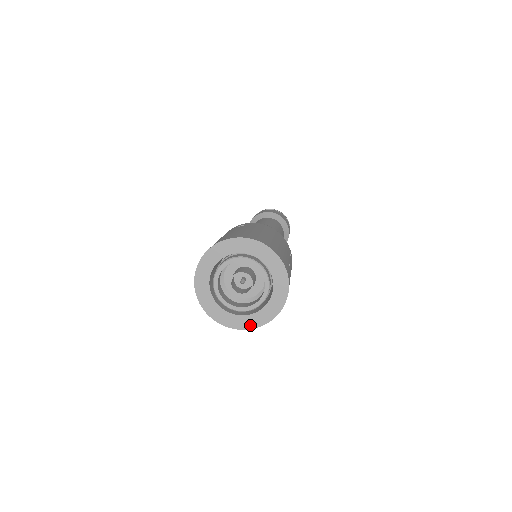
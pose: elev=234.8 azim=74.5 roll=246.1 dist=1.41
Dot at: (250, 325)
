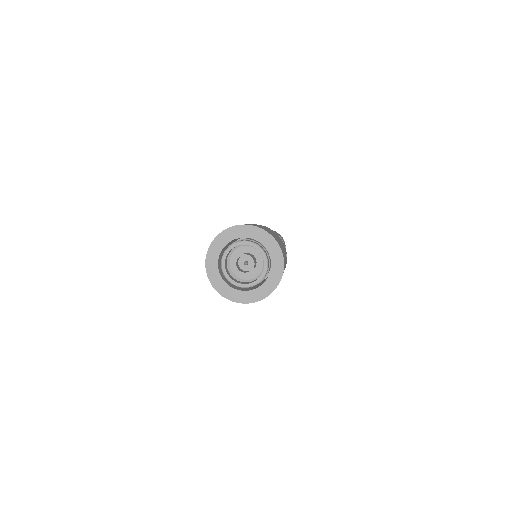
Dot at: (248, 300)
